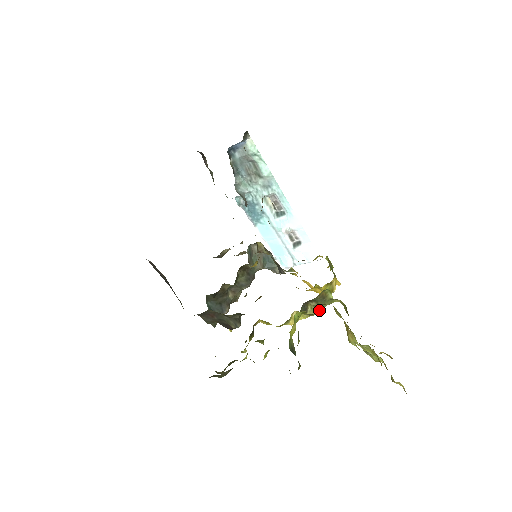
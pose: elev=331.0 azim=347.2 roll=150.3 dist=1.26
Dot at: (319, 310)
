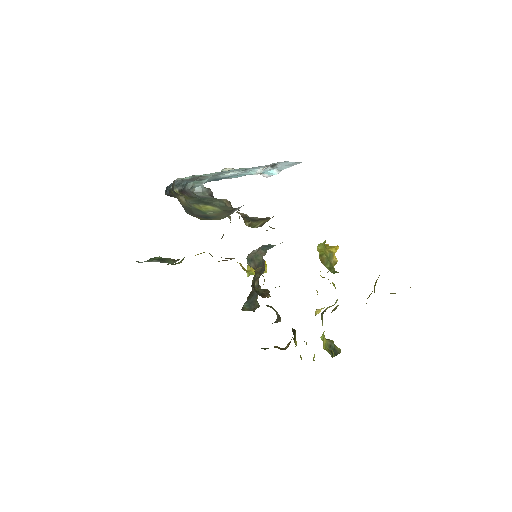
Dot at: (334, 304)
